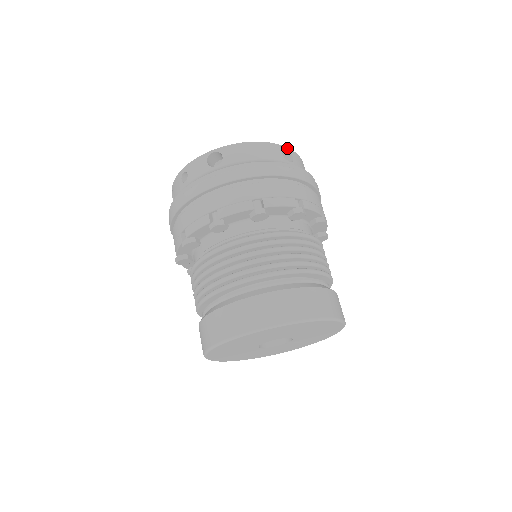
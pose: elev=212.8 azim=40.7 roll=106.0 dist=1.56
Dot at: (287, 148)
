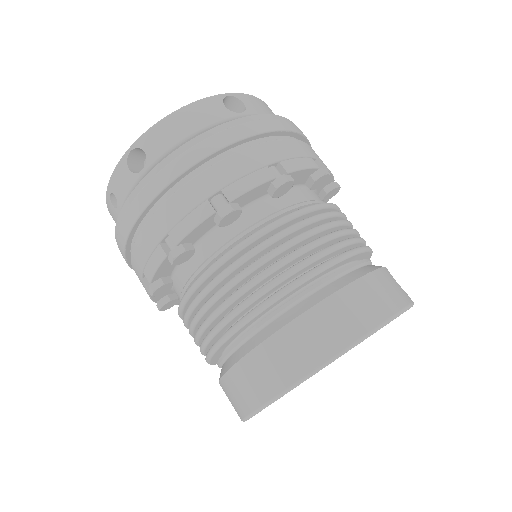
Dot at: (229, 94)
